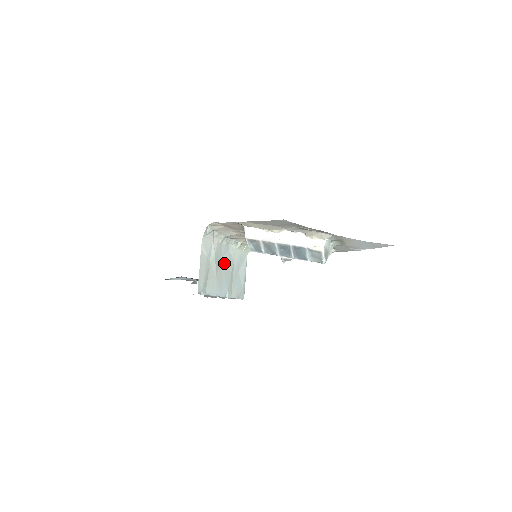
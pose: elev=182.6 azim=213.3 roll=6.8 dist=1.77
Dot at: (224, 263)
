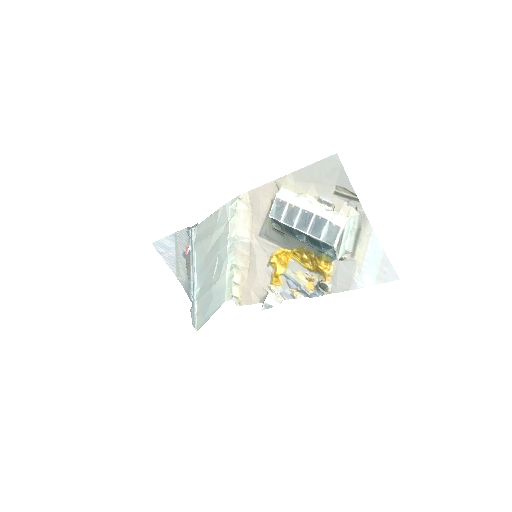
Dot at: (216, 261)
